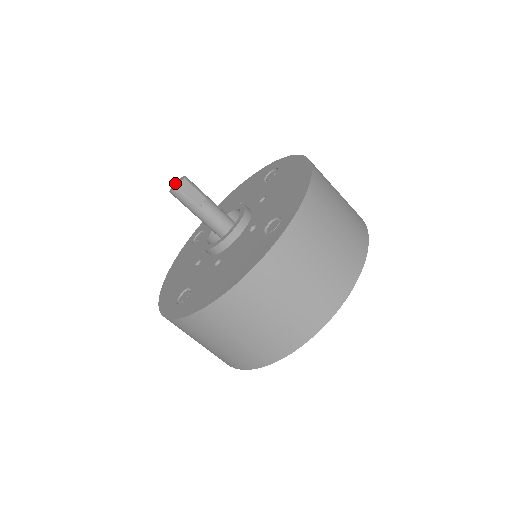
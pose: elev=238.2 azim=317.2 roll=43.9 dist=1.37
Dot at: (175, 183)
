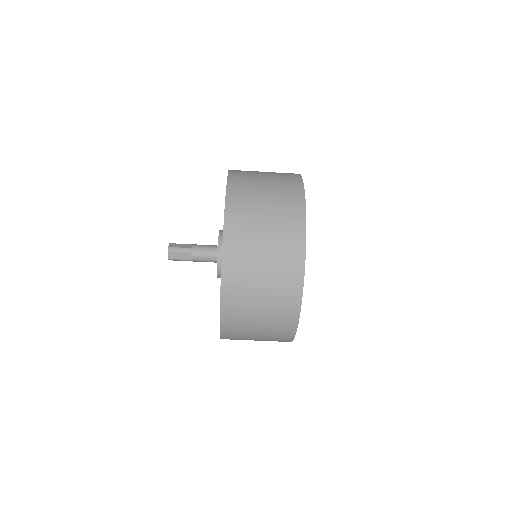
Dot at: occluded
